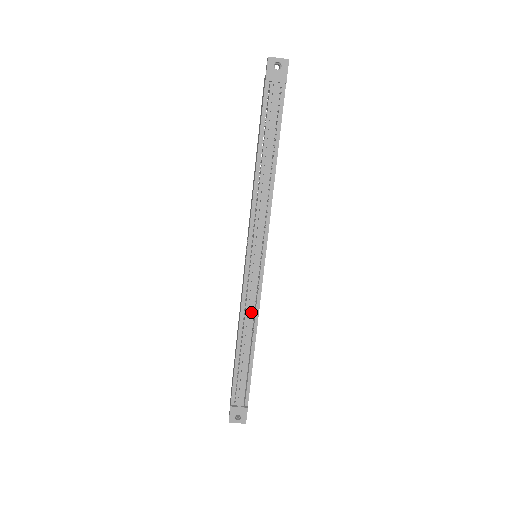
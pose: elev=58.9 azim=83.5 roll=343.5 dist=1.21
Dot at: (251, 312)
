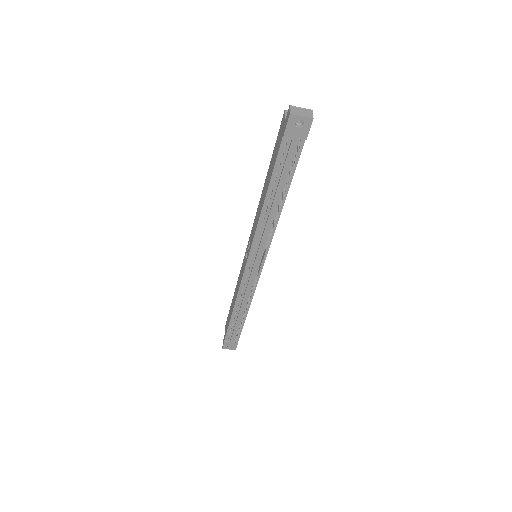
Dot at: (247, 296)
